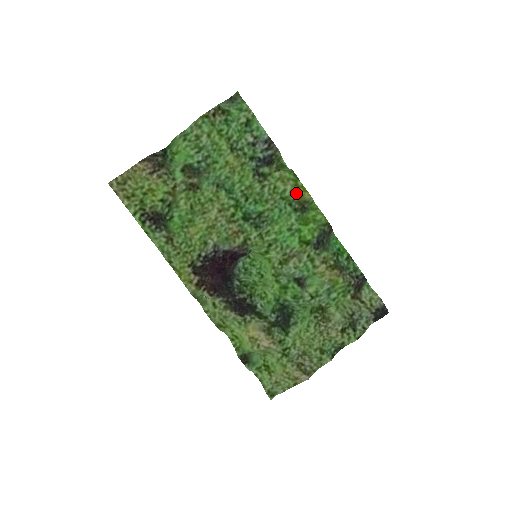
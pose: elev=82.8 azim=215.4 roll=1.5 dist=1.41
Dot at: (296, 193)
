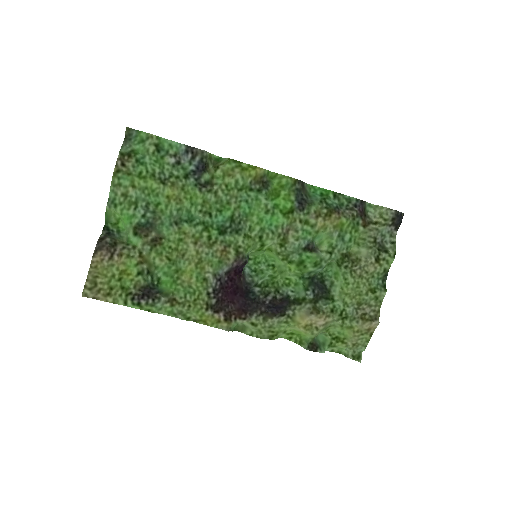
Dot at: (248, 176)
